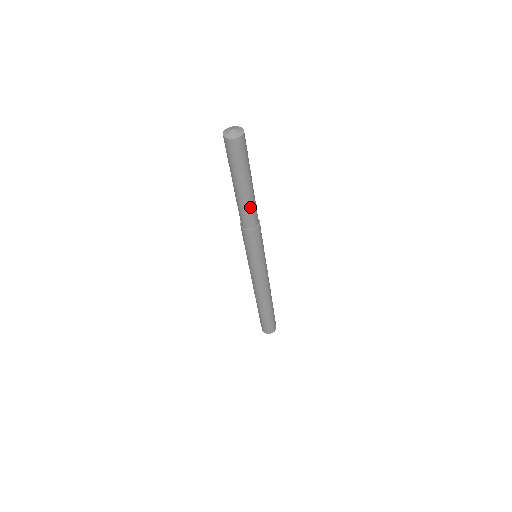
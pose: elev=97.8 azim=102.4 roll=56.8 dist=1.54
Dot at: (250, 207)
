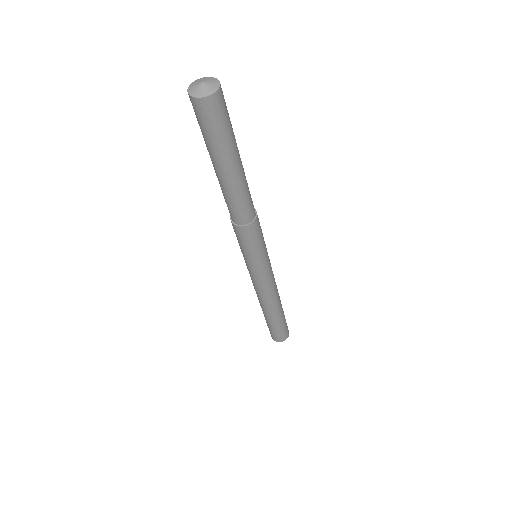
Dot at: (230, 198)
